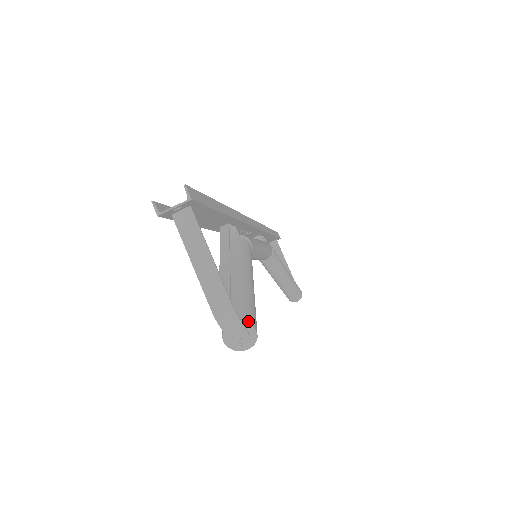
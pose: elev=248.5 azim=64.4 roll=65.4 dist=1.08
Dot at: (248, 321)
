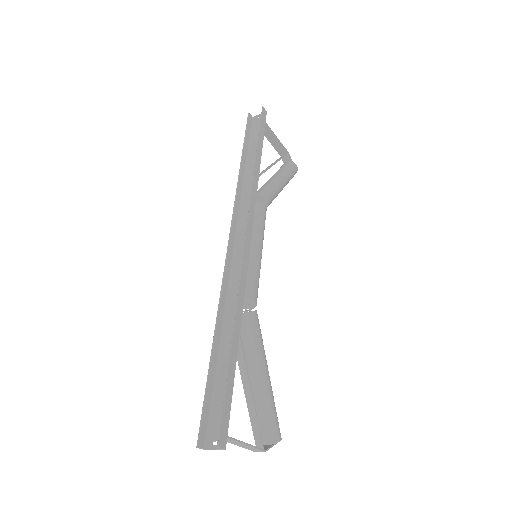
Dot at: (275, 440)
